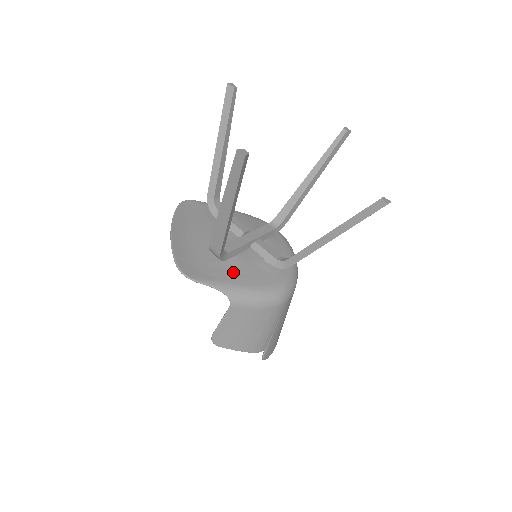
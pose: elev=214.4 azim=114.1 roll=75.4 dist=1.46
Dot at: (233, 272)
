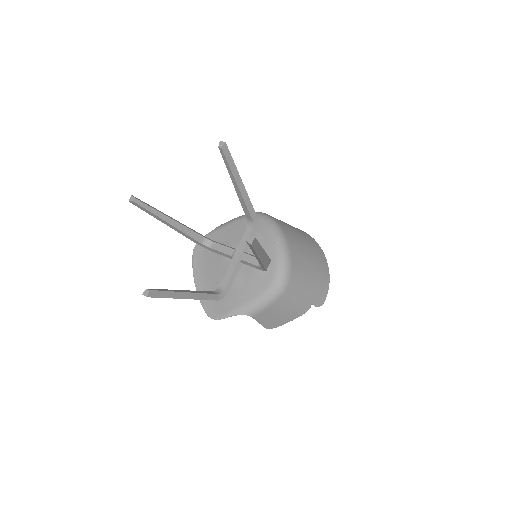
Dot at: (239, 294)
